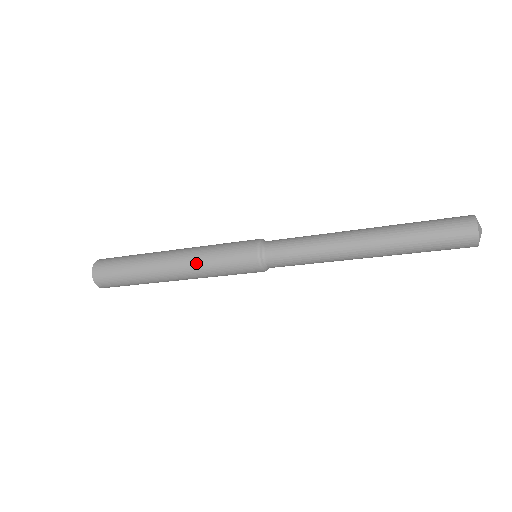
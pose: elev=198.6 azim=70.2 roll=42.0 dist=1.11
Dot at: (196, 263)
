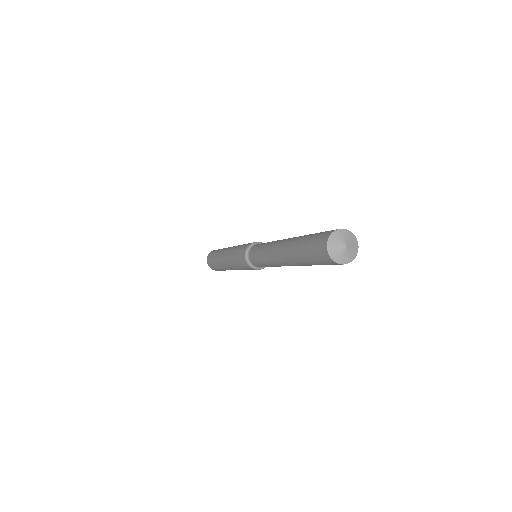
Dot at: (235, 268)
